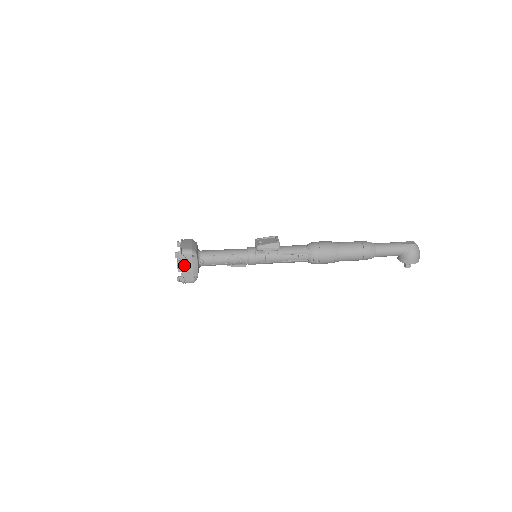
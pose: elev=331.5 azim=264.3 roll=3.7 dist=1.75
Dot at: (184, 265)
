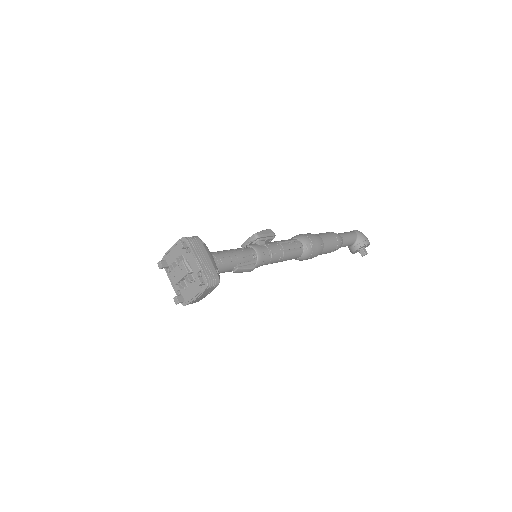
Dot at: (198, 255)
